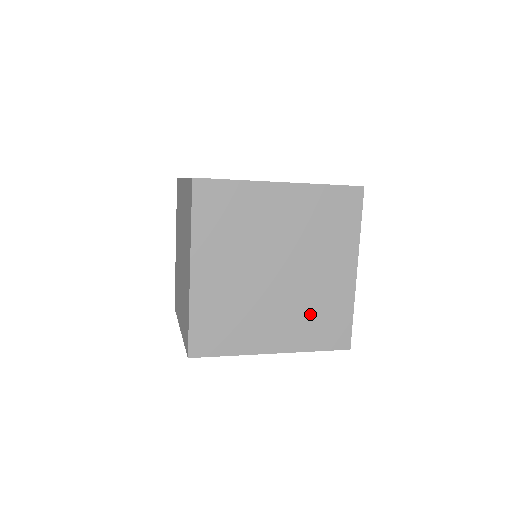
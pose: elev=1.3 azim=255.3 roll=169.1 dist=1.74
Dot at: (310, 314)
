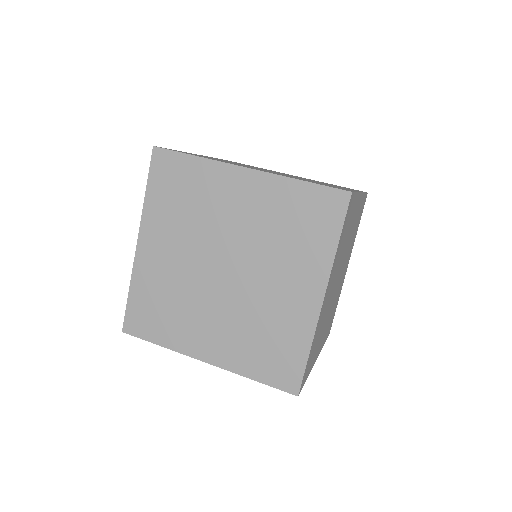
Dot at: occluded
